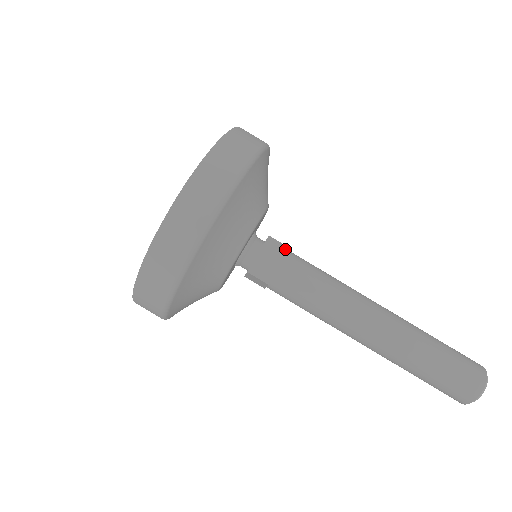
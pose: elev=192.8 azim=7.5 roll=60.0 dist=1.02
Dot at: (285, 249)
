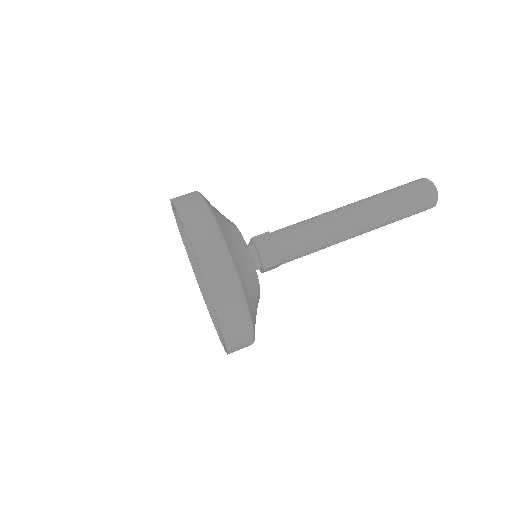
Dot at: occluded
